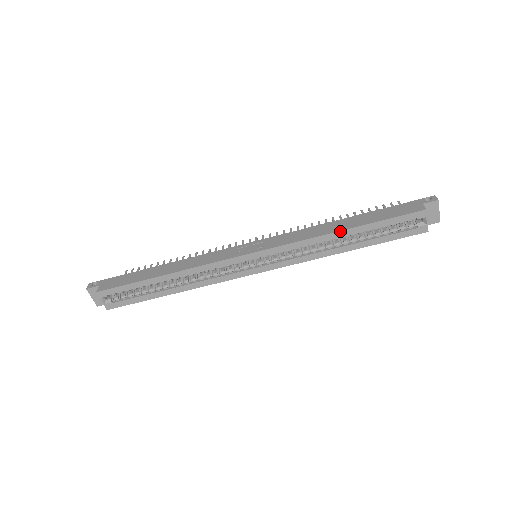
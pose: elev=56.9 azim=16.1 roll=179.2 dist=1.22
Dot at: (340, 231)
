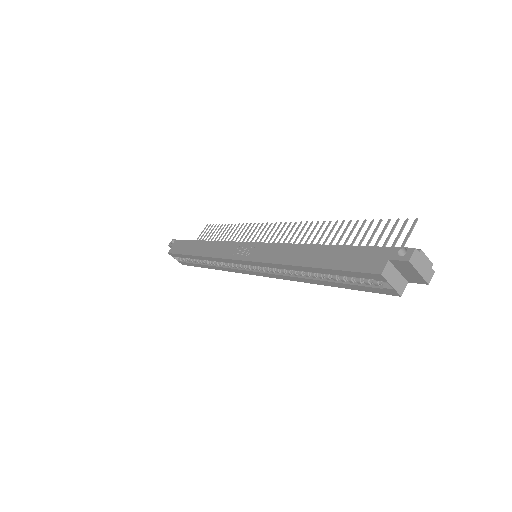
Dot at: (298, 266)
